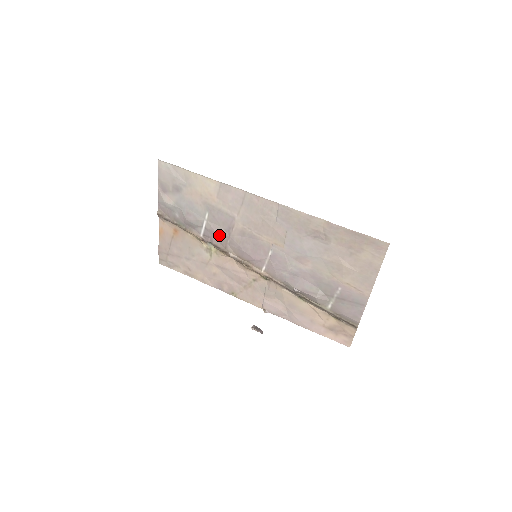
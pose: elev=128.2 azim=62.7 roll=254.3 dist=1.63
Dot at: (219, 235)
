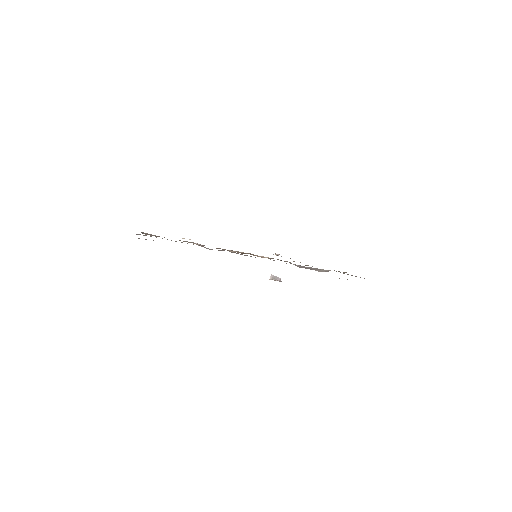
Dot at: occluded
